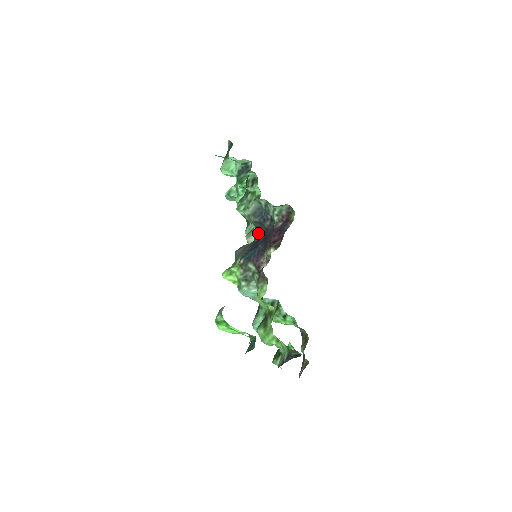
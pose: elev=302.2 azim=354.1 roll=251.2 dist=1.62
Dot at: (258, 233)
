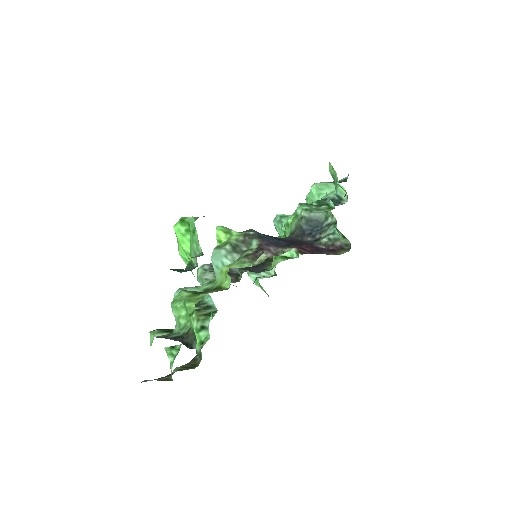
Dot at: (289, 238)
